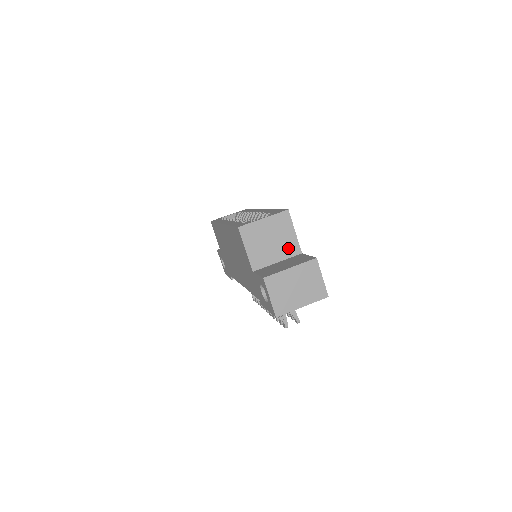
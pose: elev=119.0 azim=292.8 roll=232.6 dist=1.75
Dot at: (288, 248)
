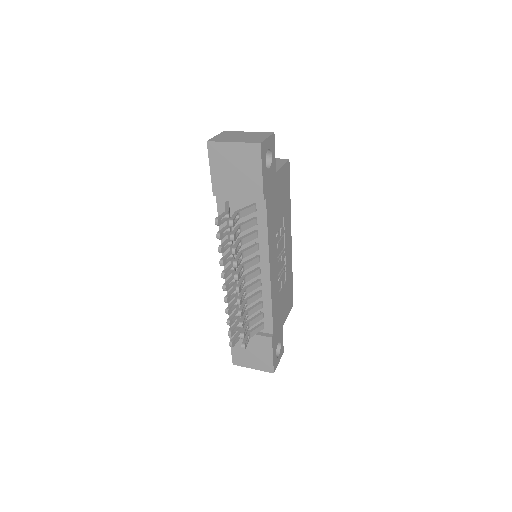
Dot at: occluded
